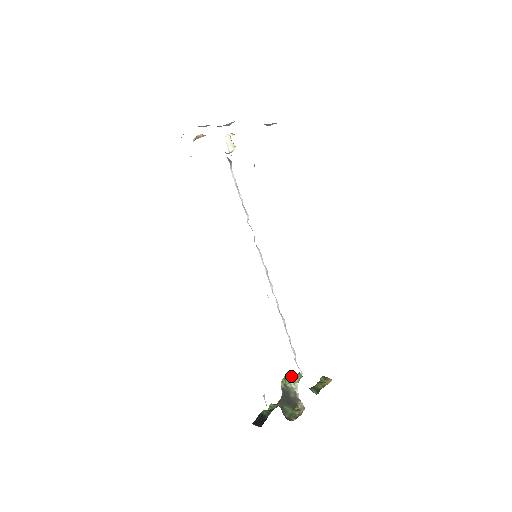
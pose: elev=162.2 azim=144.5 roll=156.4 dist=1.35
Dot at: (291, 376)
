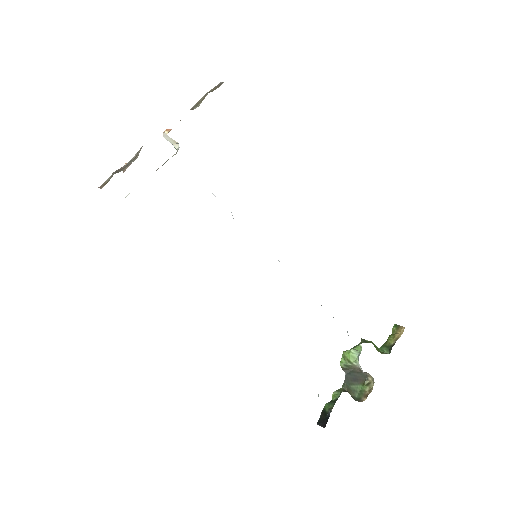
Dot at: (349, 354)
